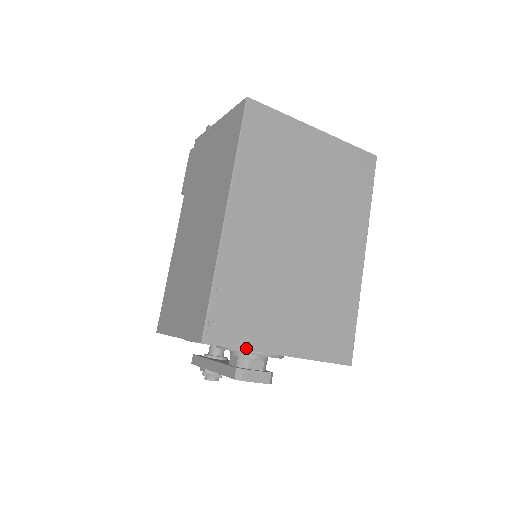
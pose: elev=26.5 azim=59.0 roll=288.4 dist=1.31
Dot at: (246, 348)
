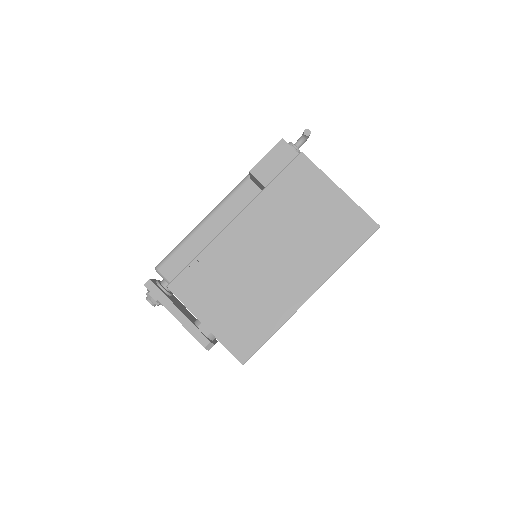
Dot at: occluded
